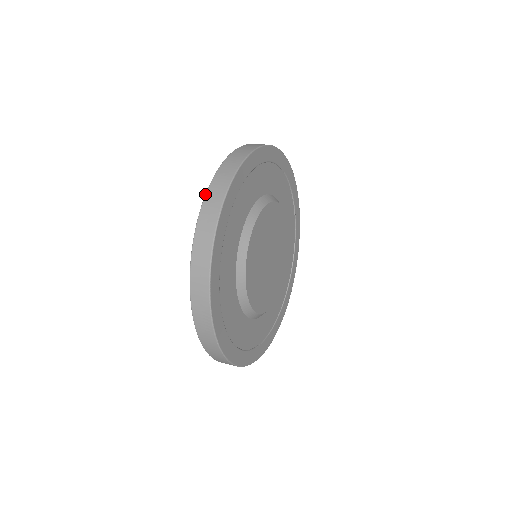
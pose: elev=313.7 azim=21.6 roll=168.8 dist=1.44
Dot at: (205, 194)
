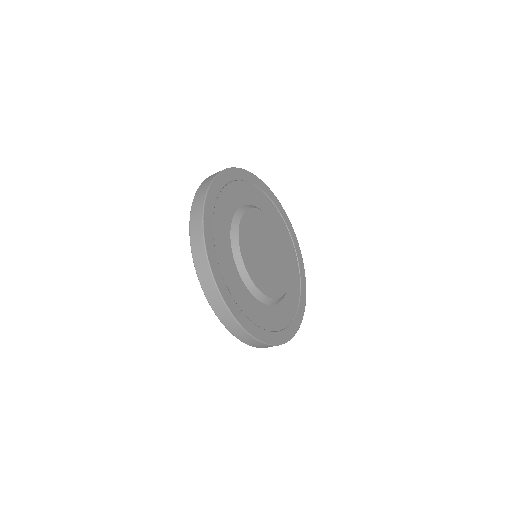
Dot at: occluded
